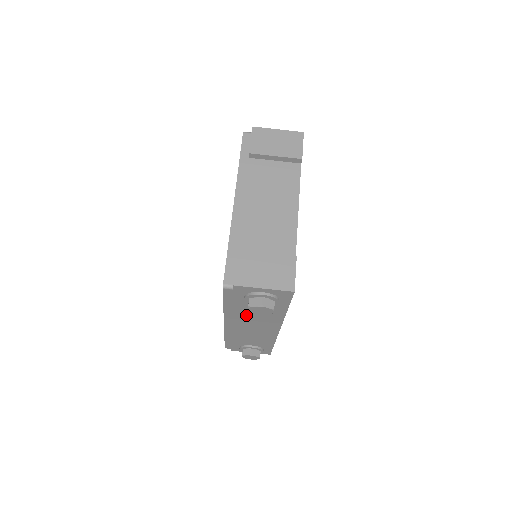
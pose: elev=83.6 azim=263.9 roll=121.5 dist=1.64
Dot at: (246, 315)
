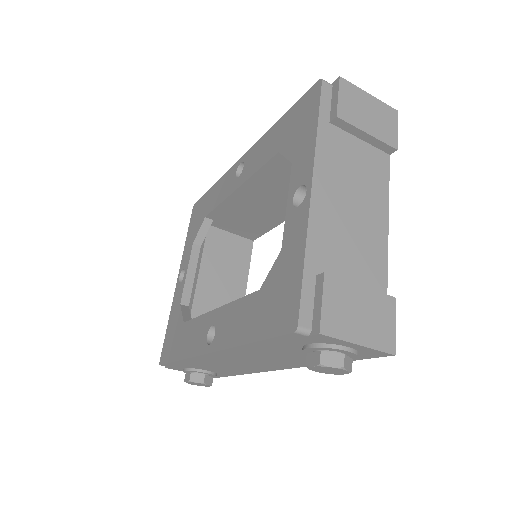
Dot at: (264, 354)
